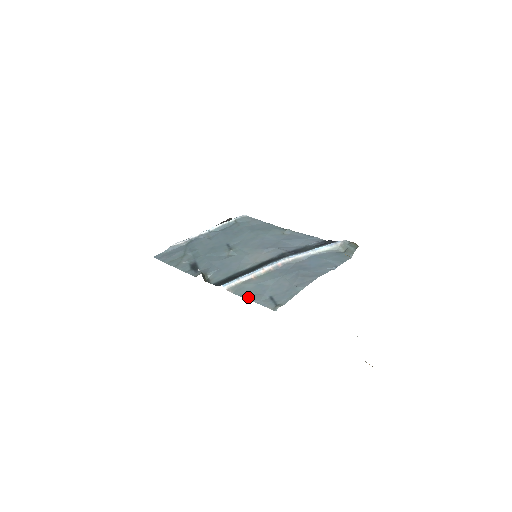
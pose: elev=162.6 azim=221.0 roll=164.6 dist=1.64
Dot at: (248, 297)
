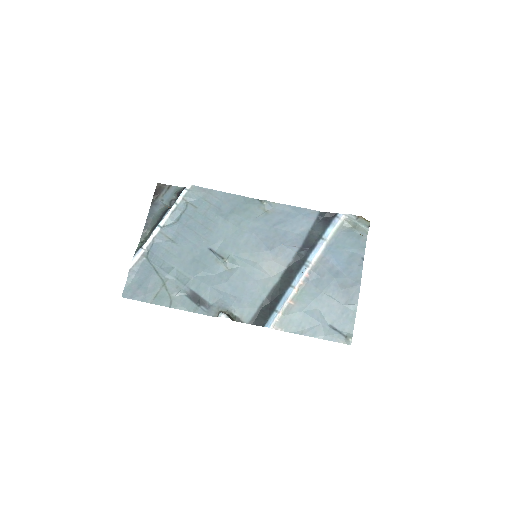
Dot at: (307, 334)
